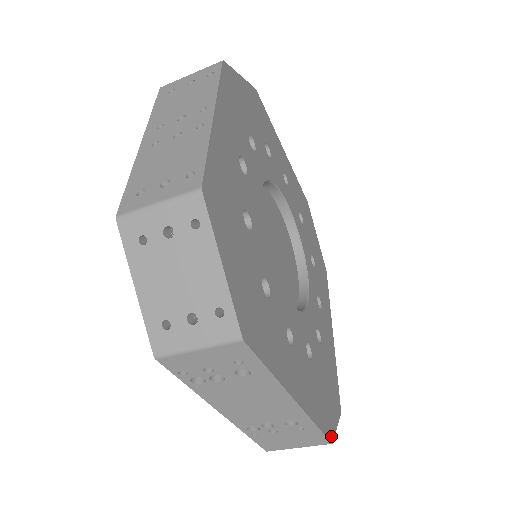
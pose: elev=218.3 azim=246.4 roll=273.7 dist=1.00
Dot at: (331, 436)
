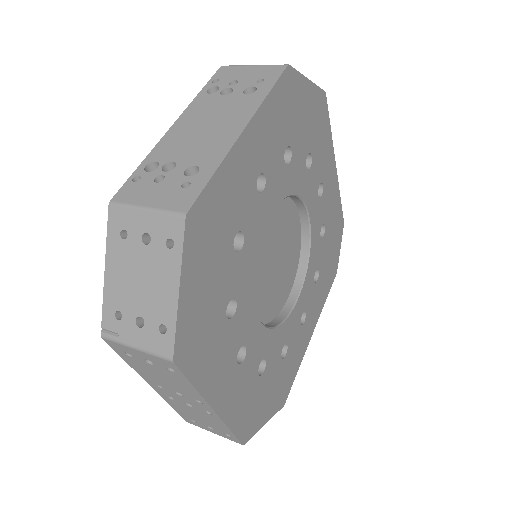
Dot at: (336, 271)
